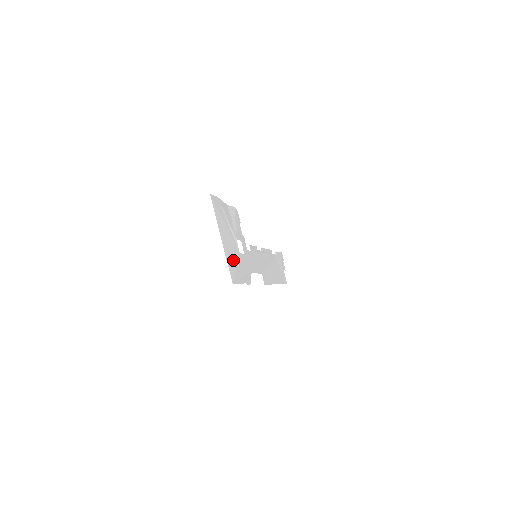
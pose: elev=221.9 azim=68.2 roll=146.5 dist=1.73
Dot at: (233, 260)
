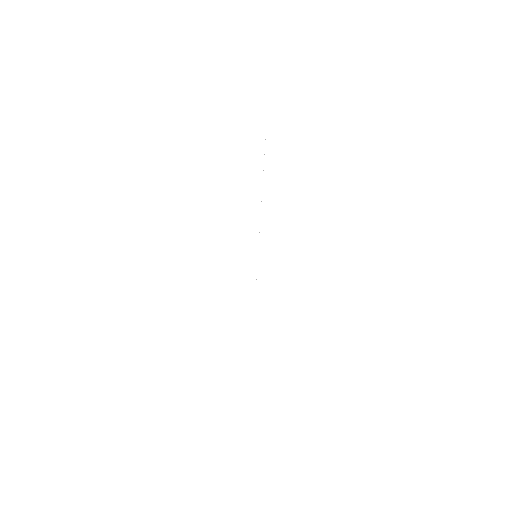
Dot at: occluded
